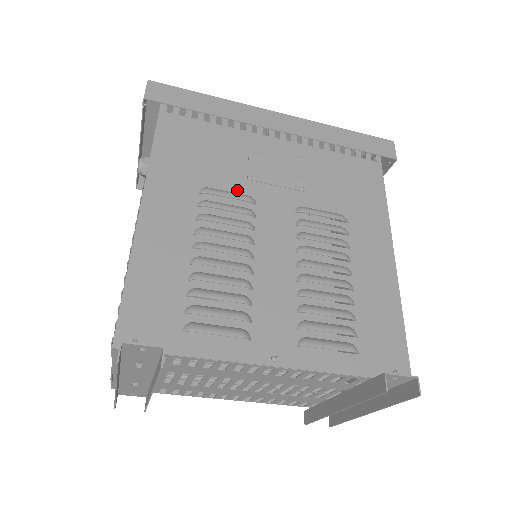
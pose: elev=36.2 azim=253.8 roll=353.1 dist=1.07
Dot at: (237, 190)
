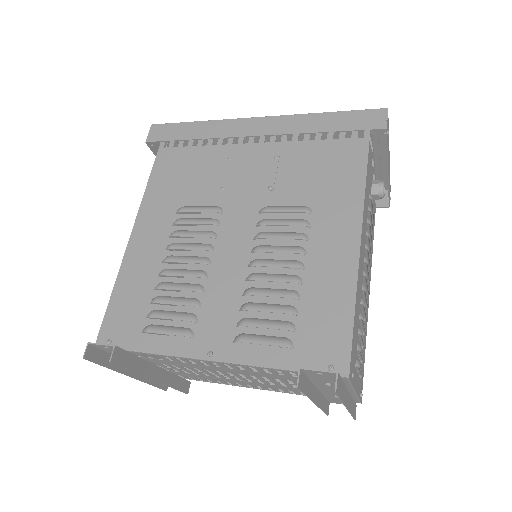
Dot at: (208, 203)
